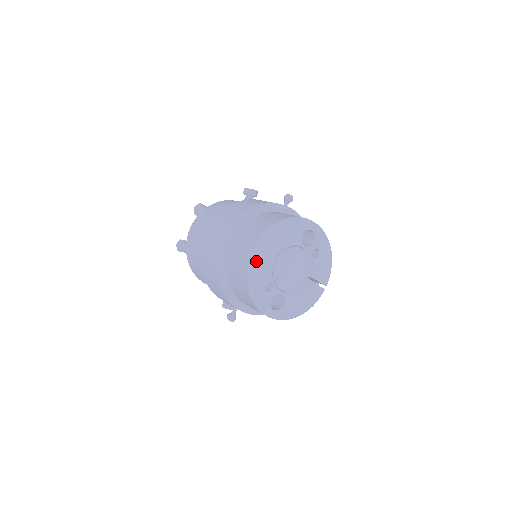
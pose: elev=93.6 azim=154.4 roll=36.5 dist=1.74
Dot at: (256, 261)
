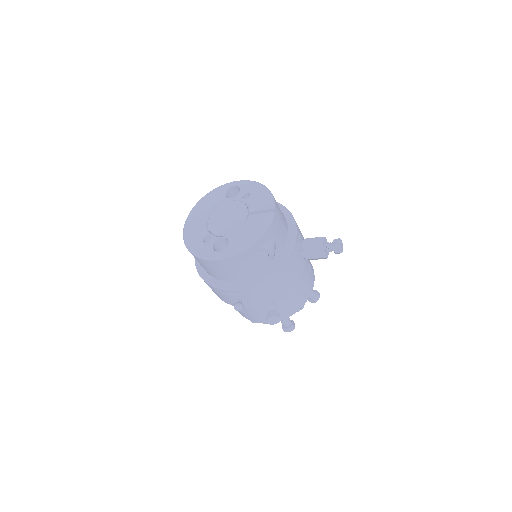
Dot at: (188, 230)
